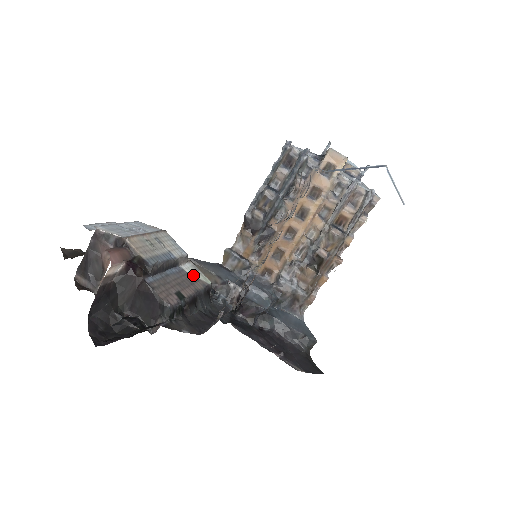
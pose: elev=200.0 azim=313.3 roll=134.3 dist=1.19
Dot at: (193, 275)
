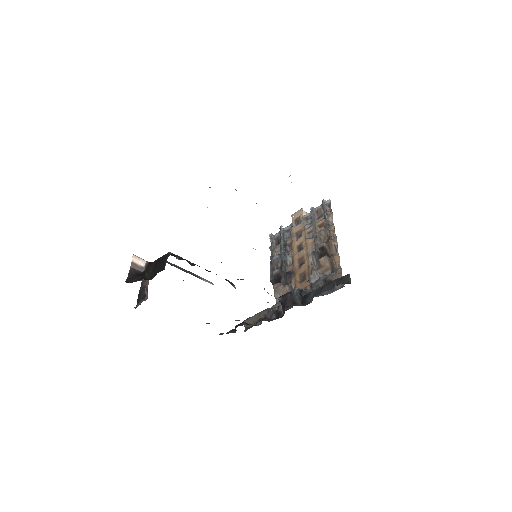
Dot at: occluded
